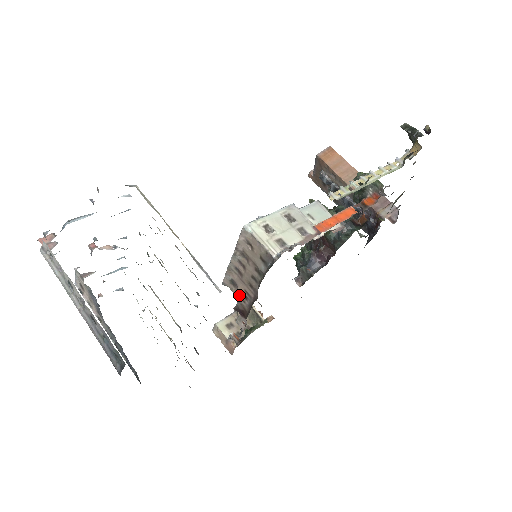
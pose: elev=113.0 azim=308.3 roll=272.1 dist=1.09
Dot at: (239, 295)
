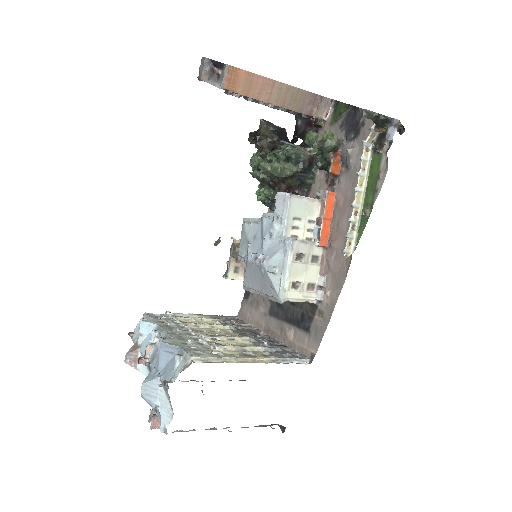
Dot at: occluded
